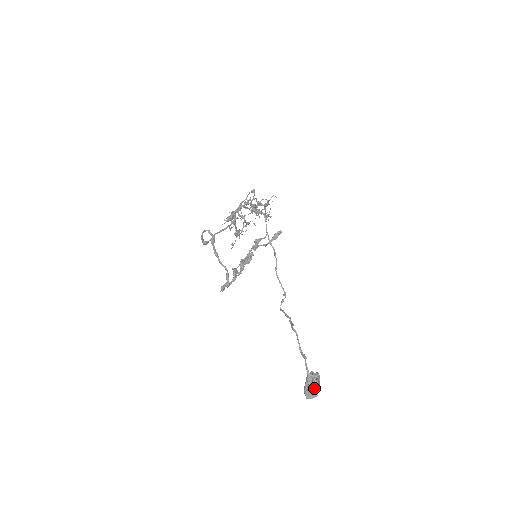
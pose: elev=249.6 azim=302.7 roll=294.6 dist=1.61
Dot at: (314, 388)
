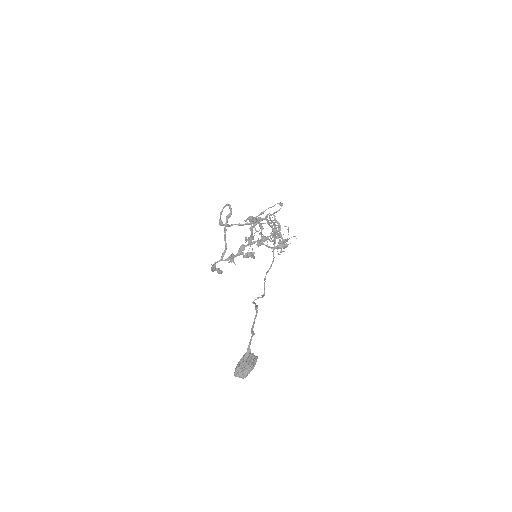
Dot at: (247, 365)
